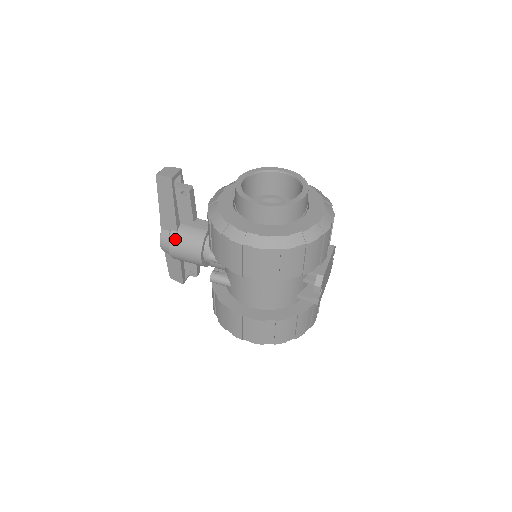
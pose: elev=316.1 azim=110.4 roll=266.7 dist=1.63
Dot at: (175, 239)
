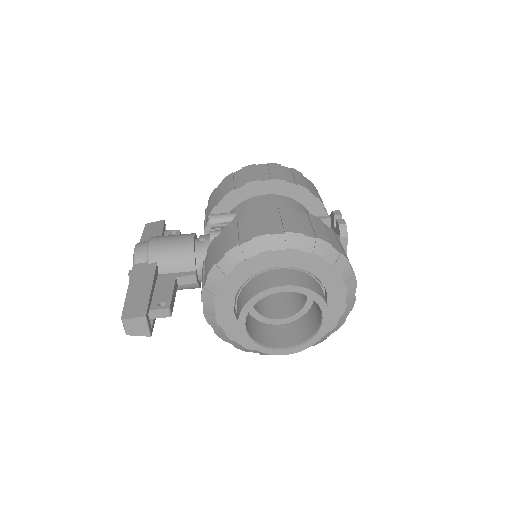
Dot at: occluded
